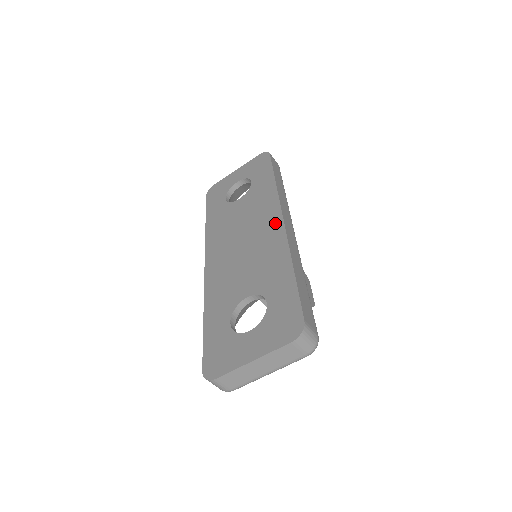
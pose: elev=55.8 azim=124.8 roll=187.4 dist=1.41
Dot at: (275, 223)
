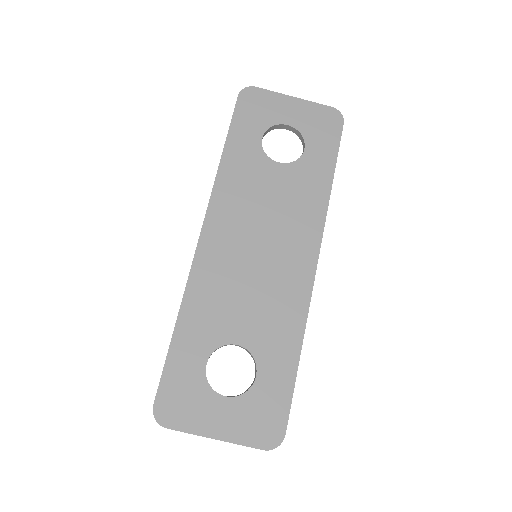
Dot at: (307, 262)
